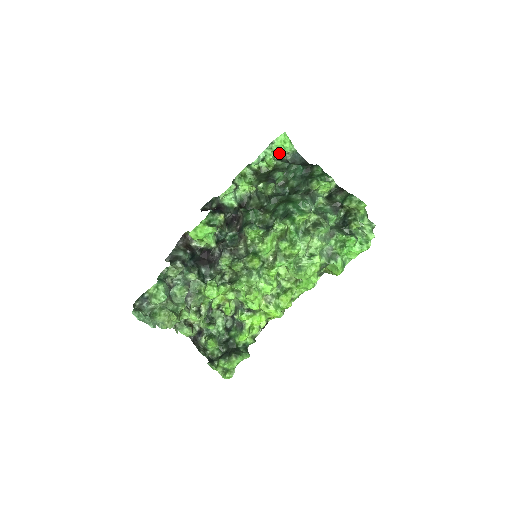
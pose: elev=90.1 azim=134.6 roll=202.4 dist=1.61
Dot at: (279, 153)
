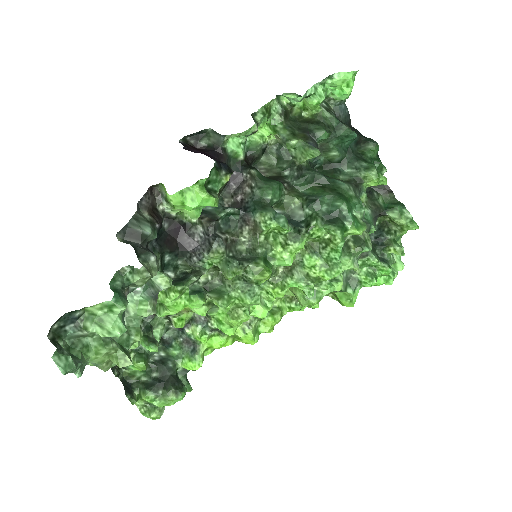
Dot at: (328, 96)
